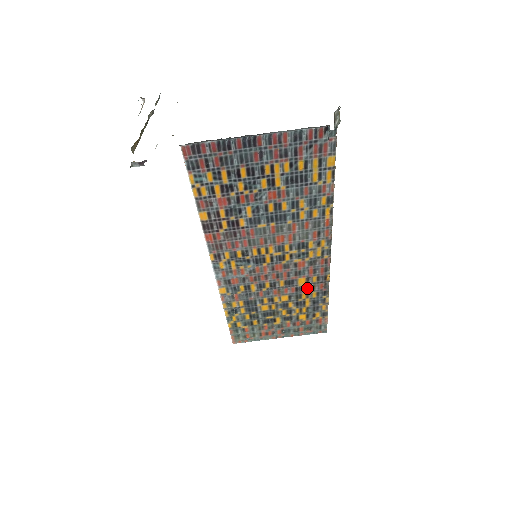
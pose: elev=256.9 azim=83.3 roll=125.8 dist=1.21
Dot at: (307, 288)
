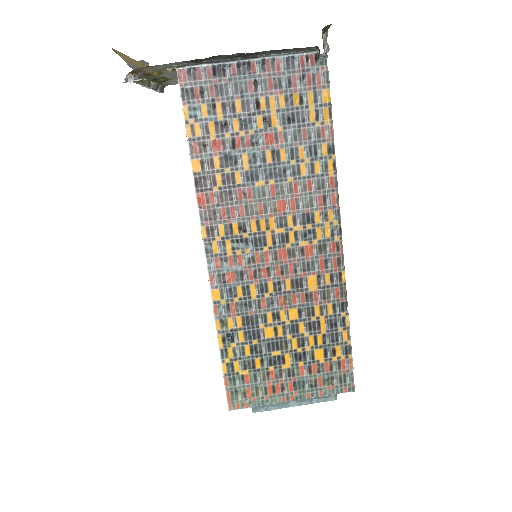
Dot at: (320, 296)
